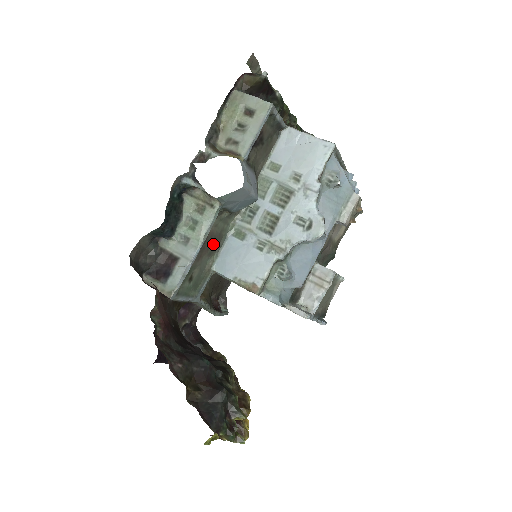
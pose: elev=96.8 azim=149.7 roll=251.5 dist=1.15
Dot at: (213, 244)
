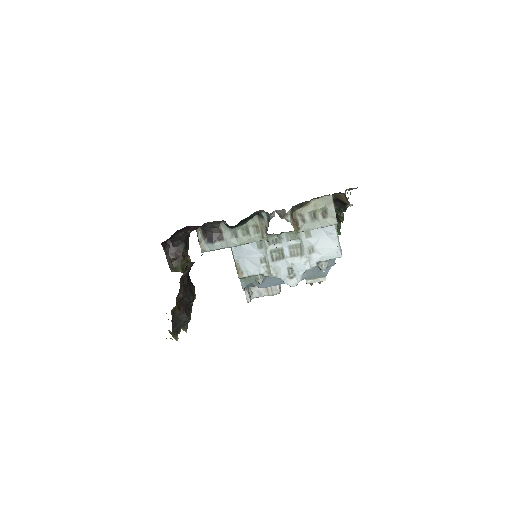
Dot at: occluded
